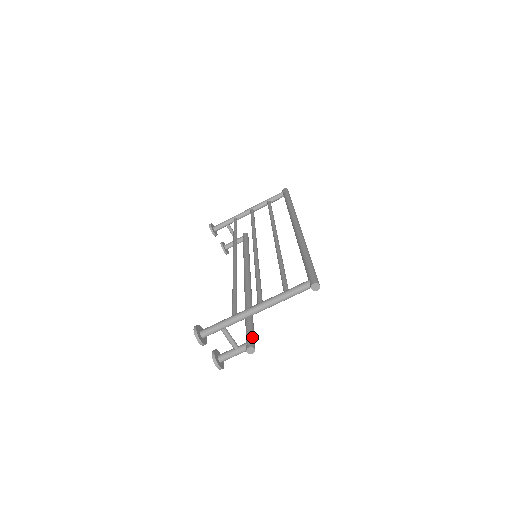
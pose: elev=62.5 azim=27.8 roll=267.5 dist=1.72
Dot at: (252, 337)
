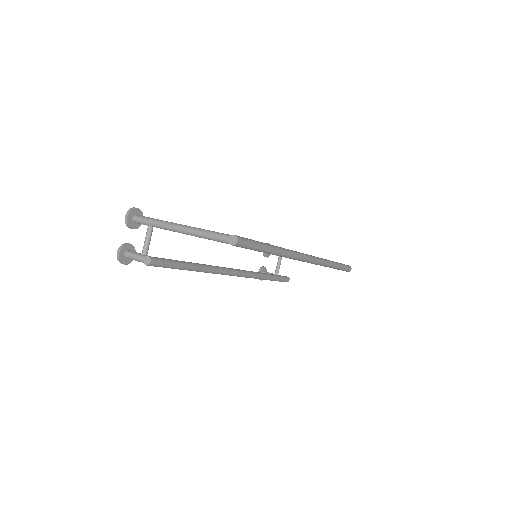
Dot at: (163, 260)
